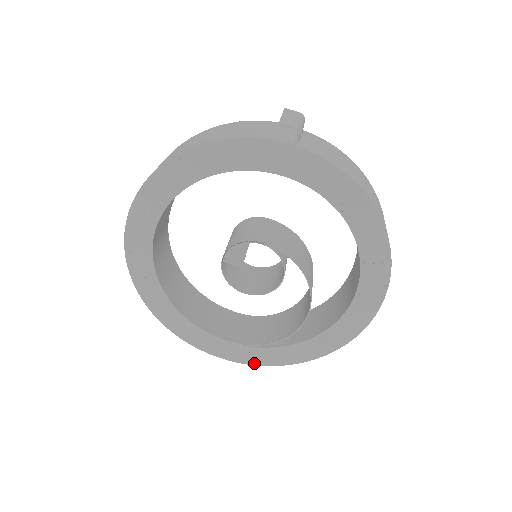
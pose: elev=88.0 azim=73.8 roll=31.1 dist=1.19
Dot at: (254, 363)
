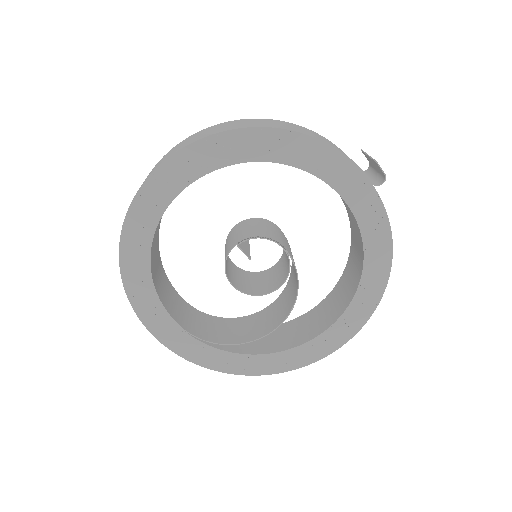
Dot at: (185, 356)
